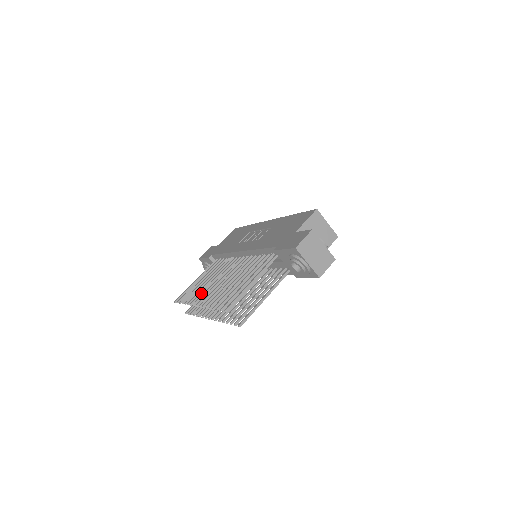
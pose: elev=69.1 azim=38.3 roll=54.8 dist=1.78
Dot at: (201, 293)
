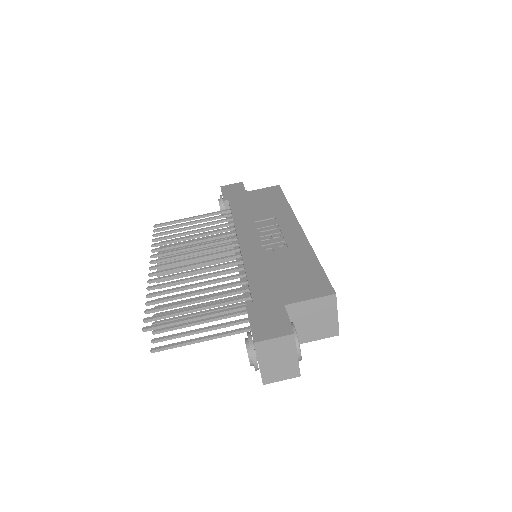
Dot at: (170, 252)
